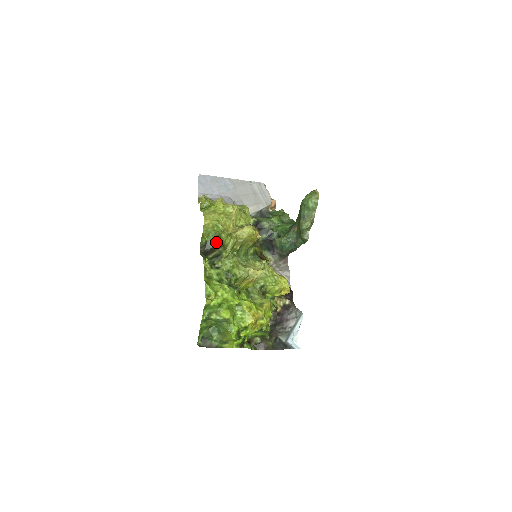
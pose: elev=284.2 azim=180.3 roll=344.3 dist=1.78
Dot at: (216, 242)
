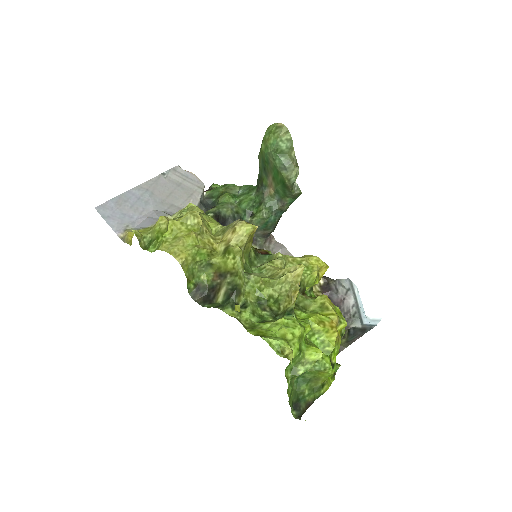
Dot at: (209, 275)
